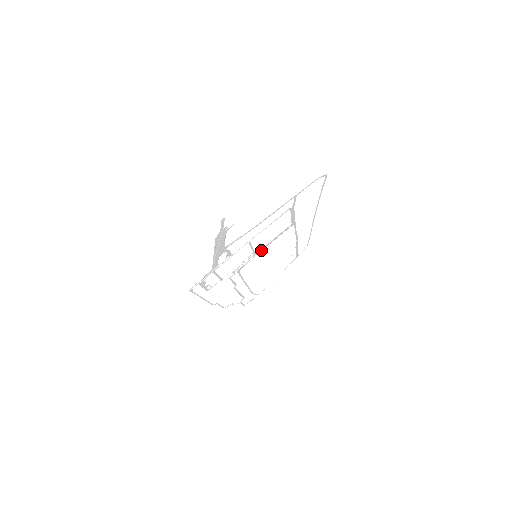
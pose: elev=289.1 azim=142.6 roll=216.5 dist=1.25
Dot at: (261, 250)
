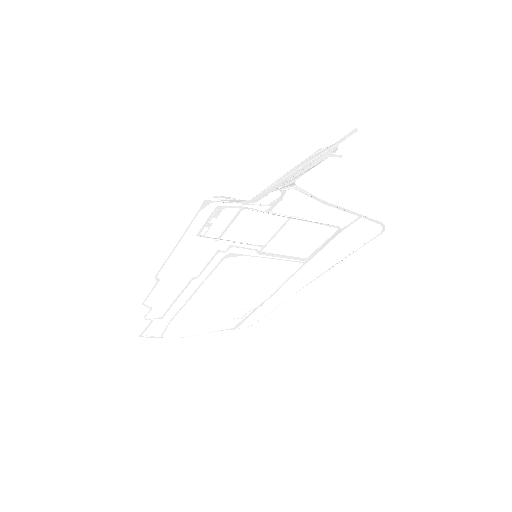
Dot at: occluded
